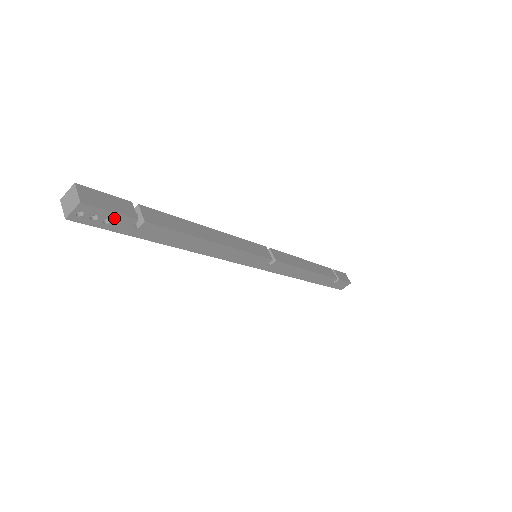
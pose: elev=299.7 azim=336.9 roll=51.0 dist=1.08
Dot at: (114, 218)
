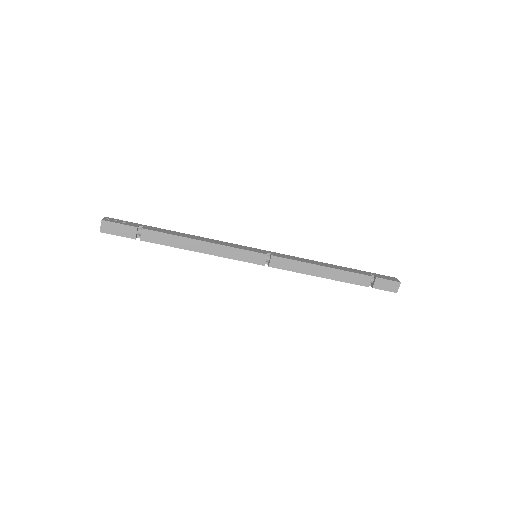
Dot at: (123, 235)
